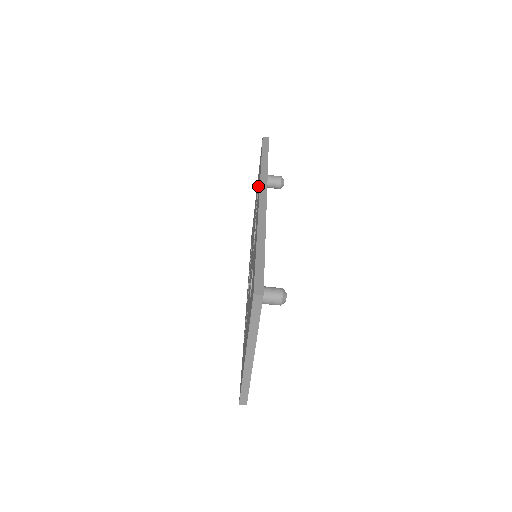
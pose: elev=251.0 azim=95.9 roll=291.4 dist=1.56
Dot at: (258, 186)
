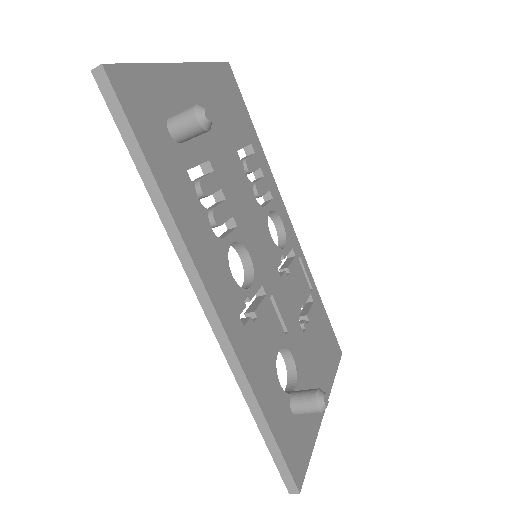
Dot at: occluded
